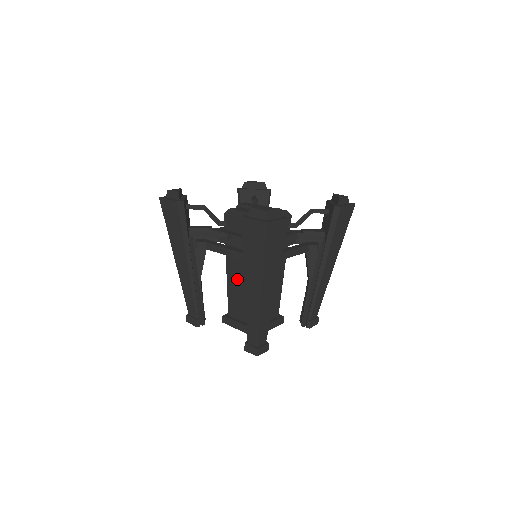
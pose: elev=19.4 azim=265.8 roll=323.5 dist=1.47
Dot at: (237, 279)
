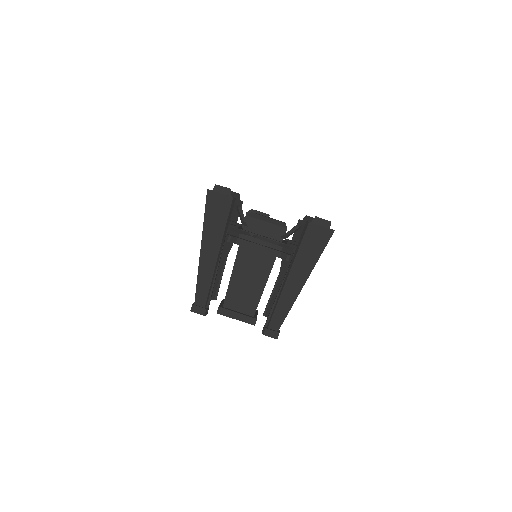
Dot at: (245, 274)
